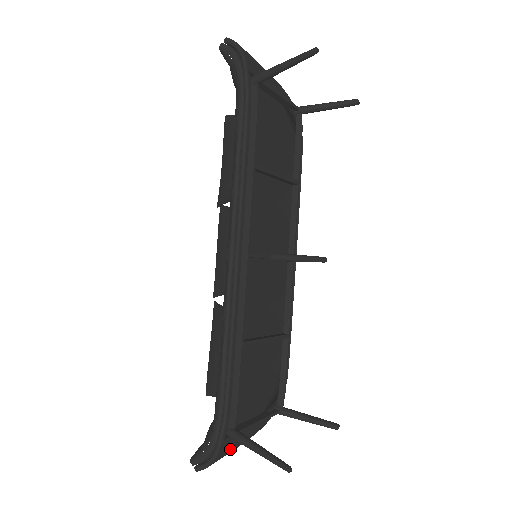
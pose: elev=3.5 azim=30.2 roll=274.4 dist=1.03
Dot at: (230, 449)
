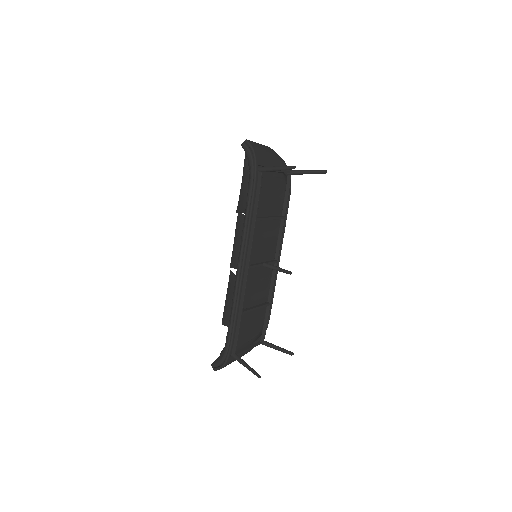
Dot at: occluded
